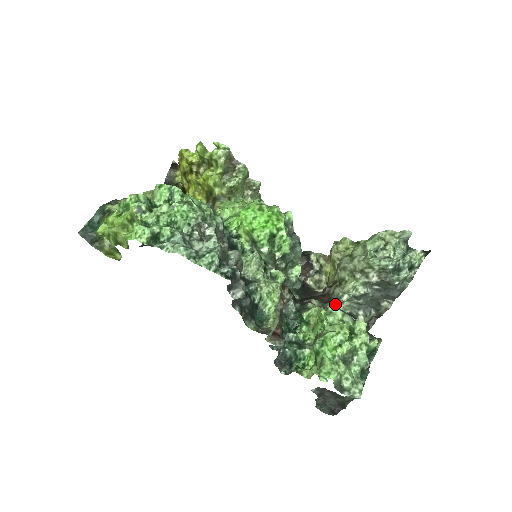
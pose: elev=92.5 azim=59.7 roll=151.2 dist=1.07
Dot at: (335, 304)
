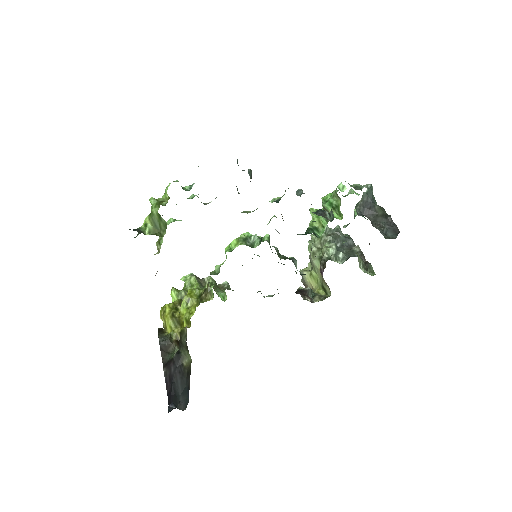
Dot at: occluded
